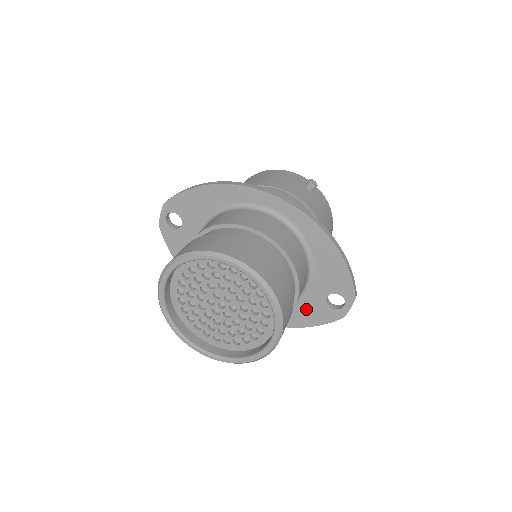
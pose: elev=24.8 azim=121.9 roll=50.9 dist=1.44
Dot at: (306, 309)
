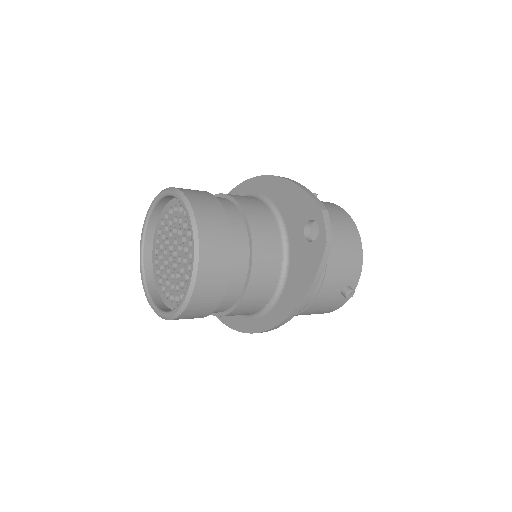
Dot at: (298, 266)
